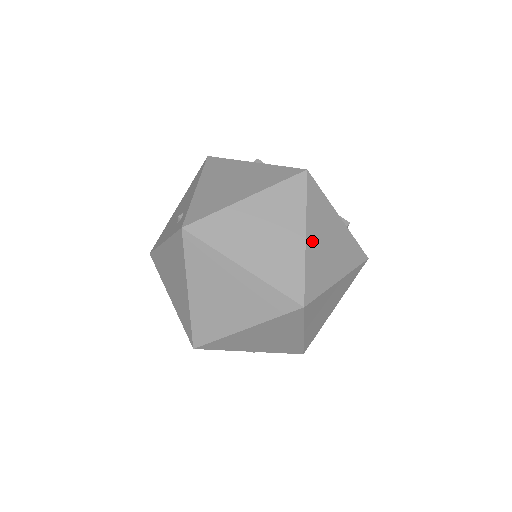
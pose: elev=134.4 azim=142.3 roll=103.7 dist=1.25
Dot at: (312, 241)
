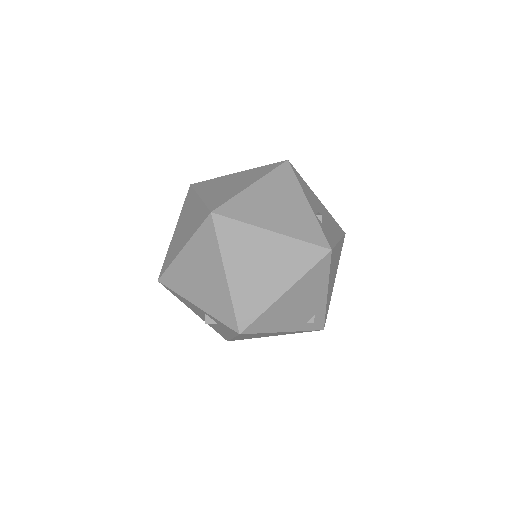
Dot at: (257, 191)
